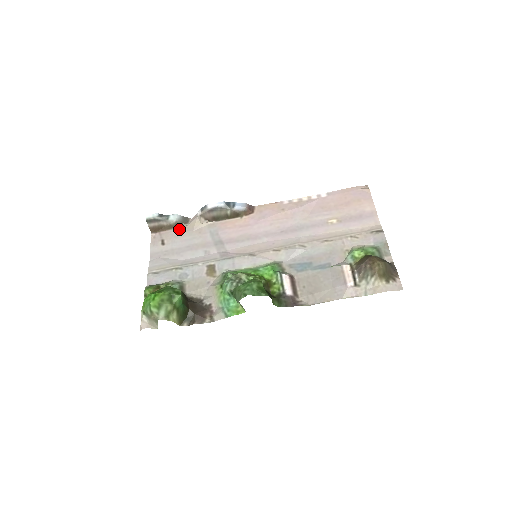
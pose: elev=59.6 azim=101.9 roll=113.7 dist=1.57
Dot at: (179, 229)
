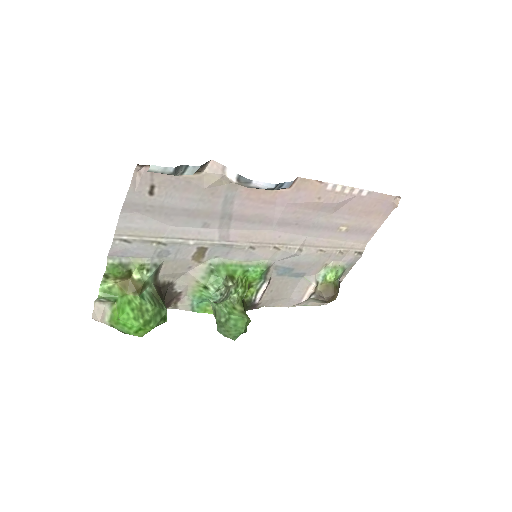
Dot at: (186, 177)
